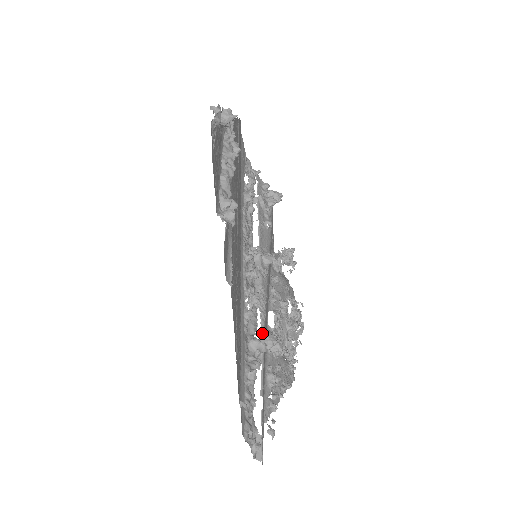
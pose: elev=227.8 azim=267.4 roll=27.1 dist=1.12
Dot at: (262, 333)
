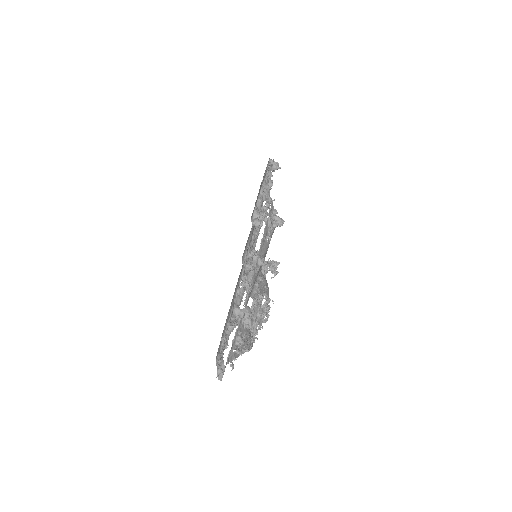
Dot at: (244, 306)
